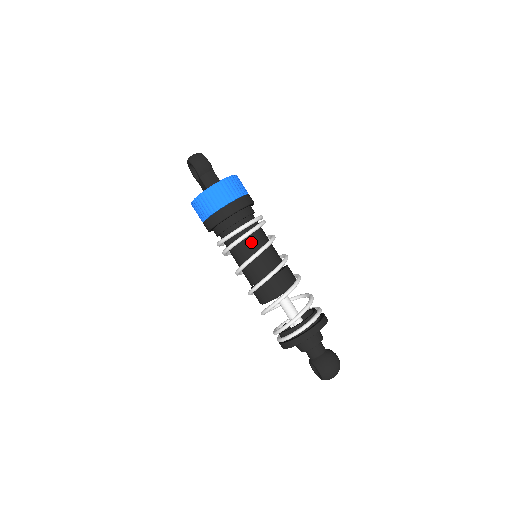
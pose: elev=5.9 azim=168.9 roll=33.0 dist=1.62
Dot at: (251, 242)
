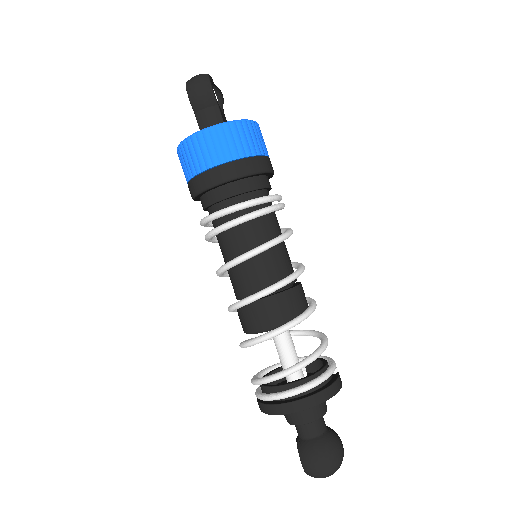
Dot at: (243, 235)
